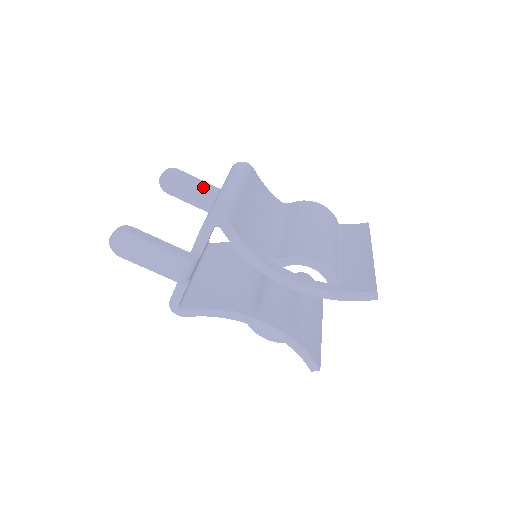
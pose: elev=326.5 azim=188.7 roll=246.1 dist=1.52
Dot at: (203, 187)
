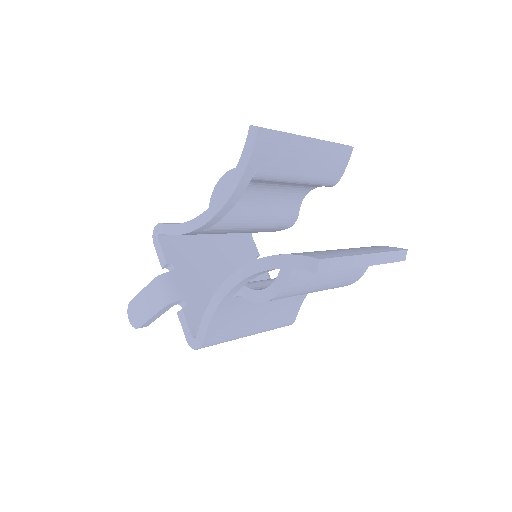
Dot at: occluded
